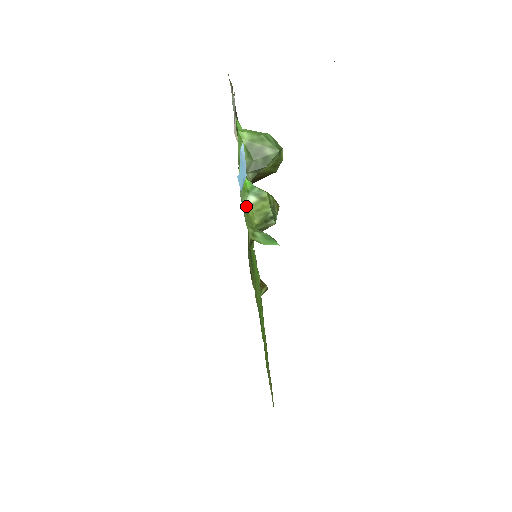
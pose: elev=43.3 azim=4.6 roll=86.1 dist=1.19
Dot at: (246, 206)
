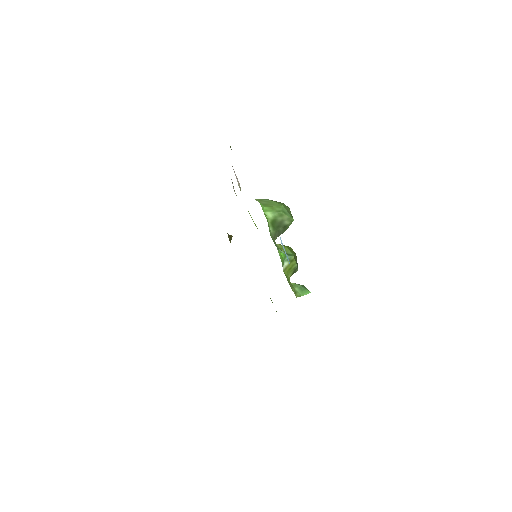
Dot at: (284, 270)
